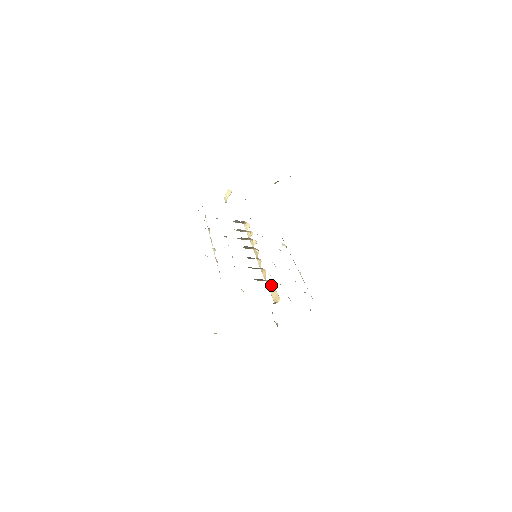
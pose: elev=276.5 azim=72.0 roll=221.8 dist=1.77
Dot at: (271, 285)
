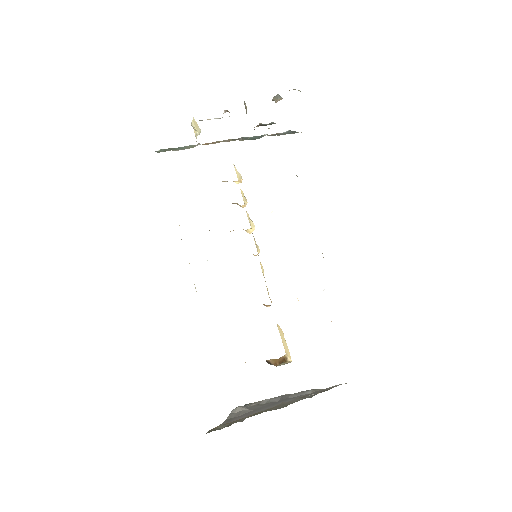
Dot at: (279, 327)
